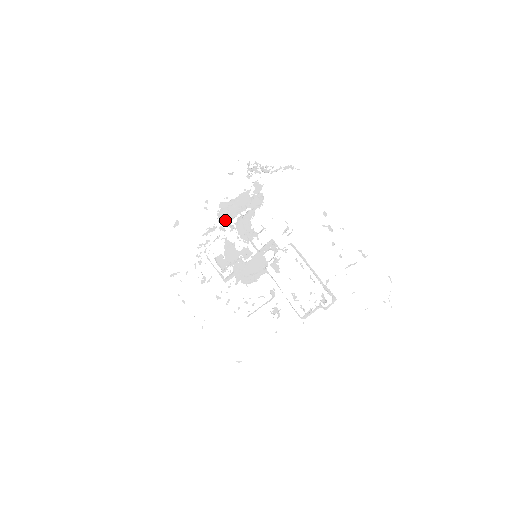
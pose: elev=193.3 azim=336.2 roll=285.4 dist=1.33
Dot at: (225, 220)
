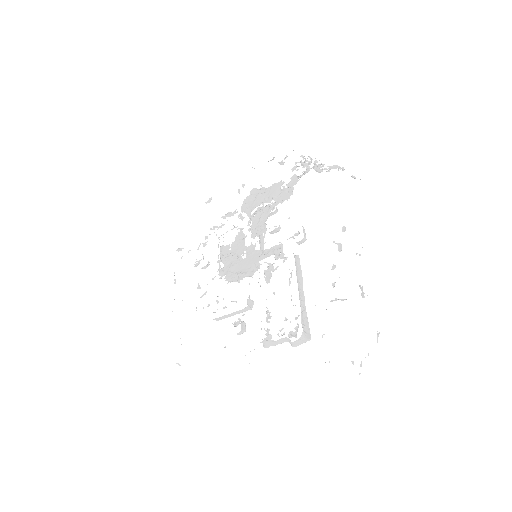
Dot at: (247, 208)
